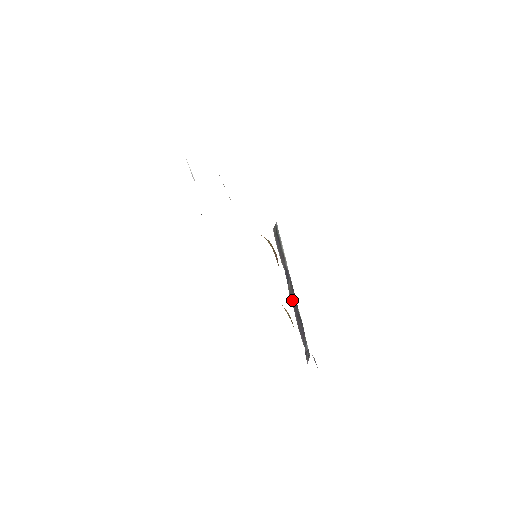
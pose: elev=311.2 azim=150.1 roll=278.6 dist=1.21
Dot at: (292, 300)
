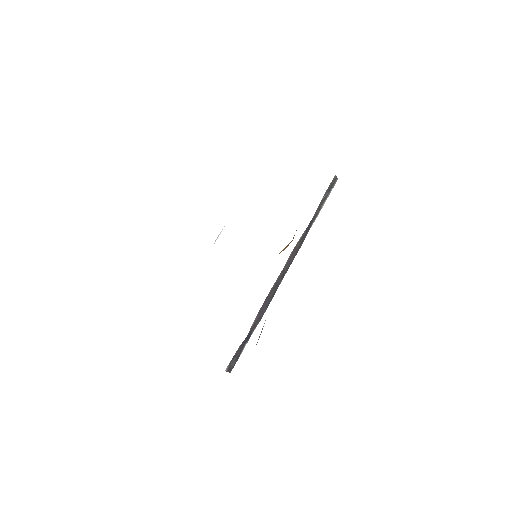
Dot at: (290, 258)
